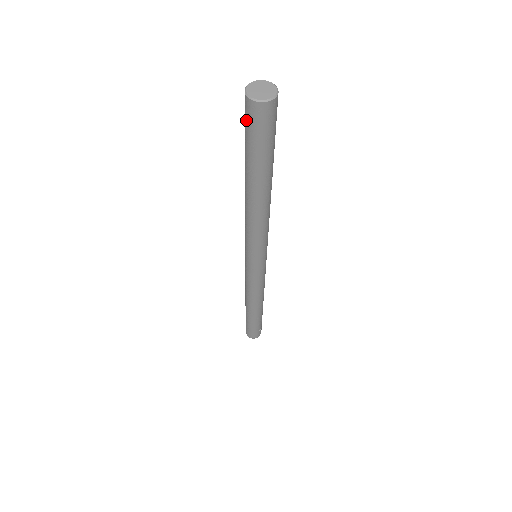
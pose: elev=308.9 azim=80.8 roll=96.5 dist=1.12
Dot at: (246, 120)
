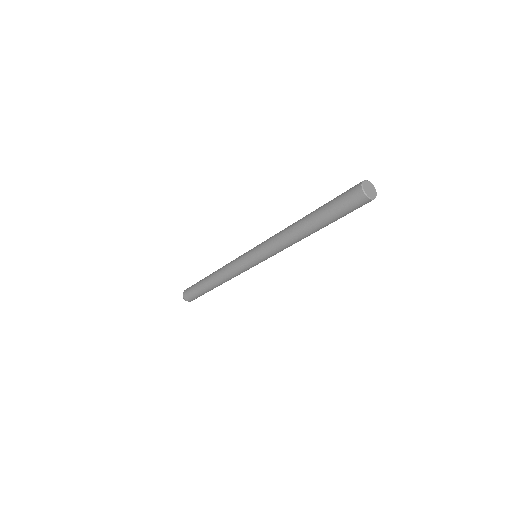
Dot at: (353, 205)
